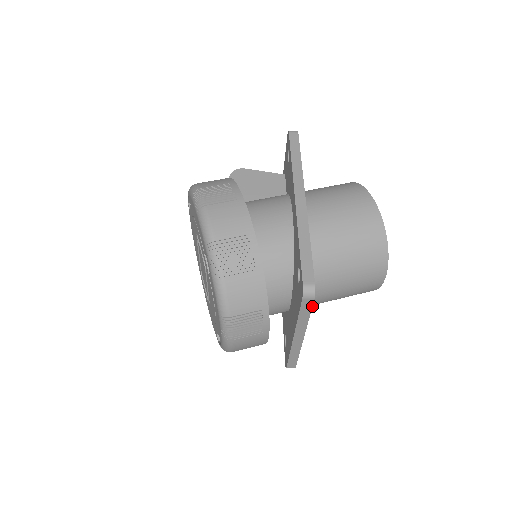
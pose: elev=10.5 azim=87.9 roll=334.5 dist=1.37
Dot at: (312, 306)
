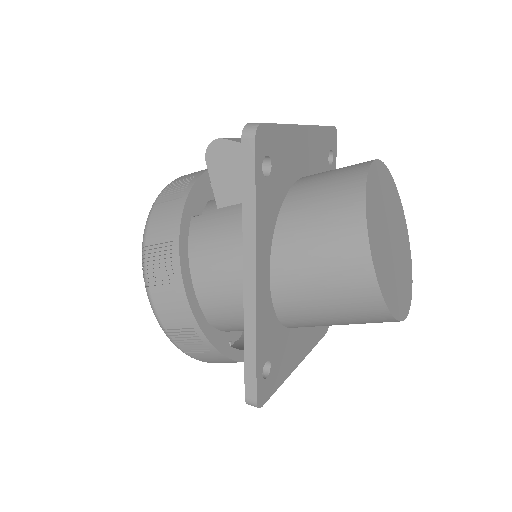
Dot at: (269, 398)
